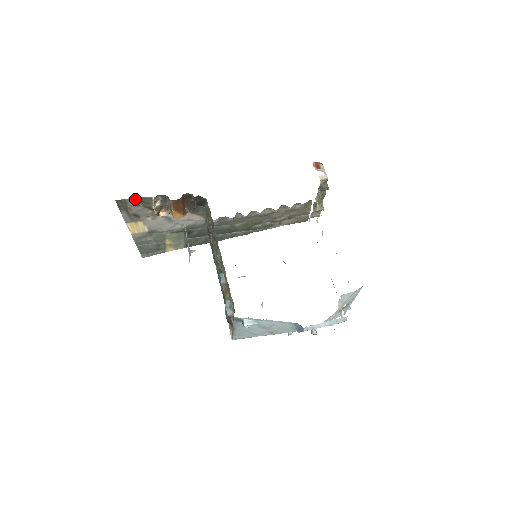
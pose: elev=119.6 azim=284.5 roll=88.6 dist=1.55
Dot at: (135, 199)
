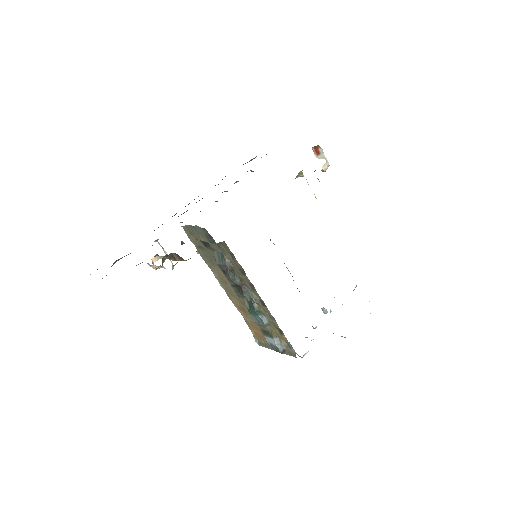
Dot at: occluded
